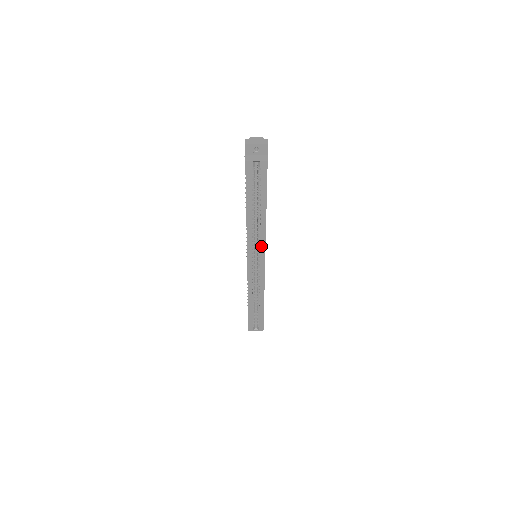
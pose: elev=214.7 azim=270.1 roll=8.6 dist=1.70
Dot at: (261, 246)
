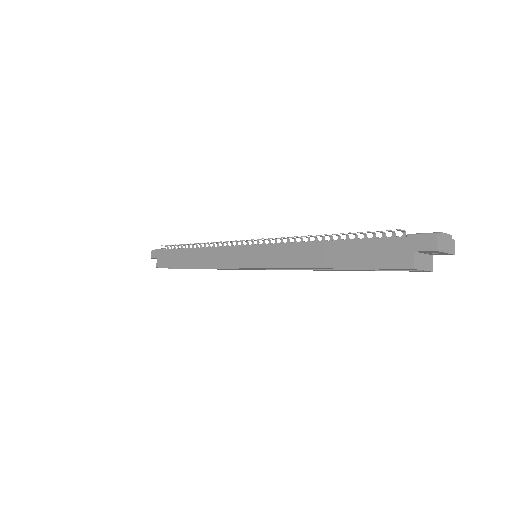
Dot at: (284, 269)
